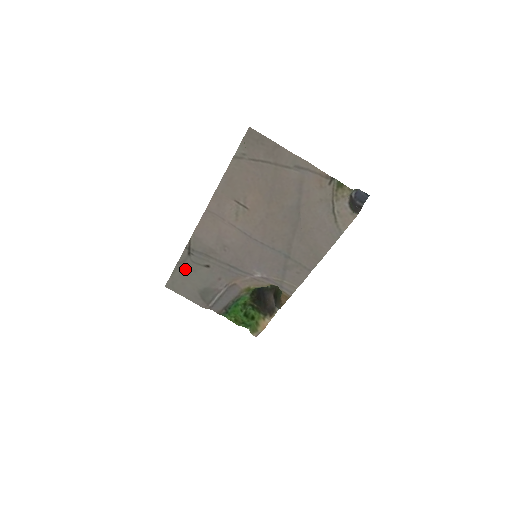
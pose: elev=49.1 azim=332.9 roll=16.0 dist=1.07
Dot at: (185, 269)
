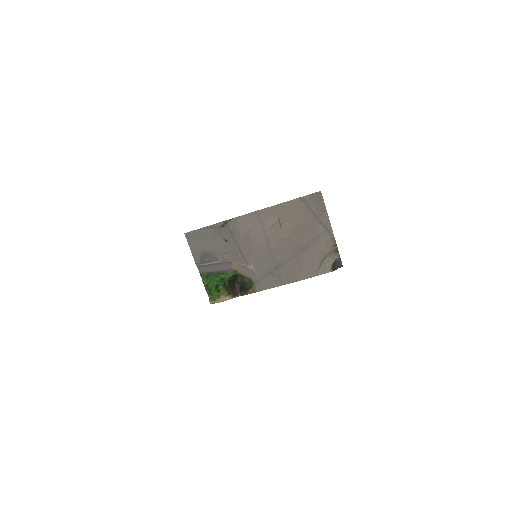
Dot at: (210, 233)
